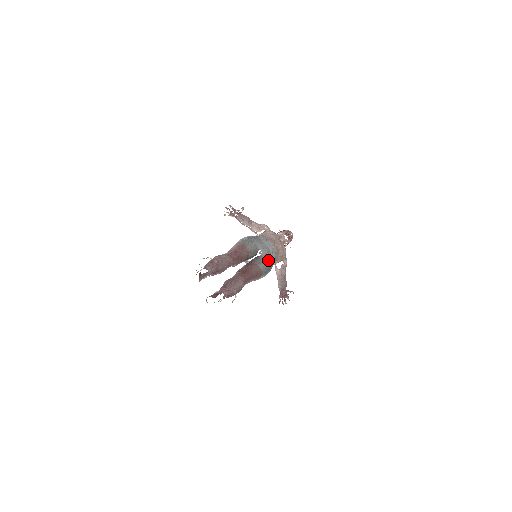
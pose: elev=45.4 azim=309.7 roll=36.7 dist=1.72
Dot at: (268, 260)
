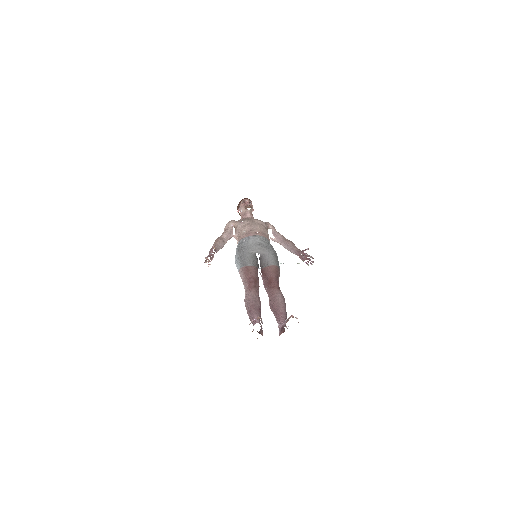
Dot at: (268, 251)
